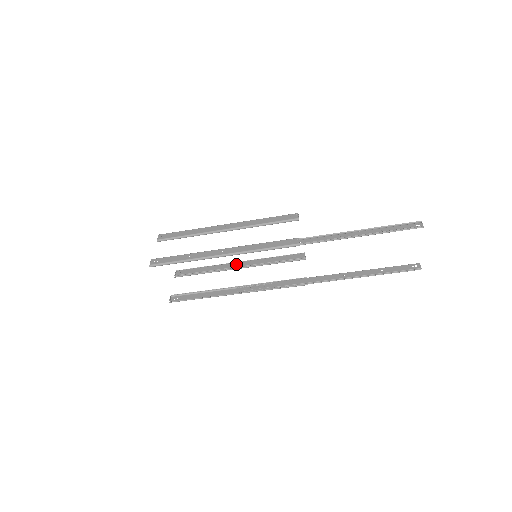
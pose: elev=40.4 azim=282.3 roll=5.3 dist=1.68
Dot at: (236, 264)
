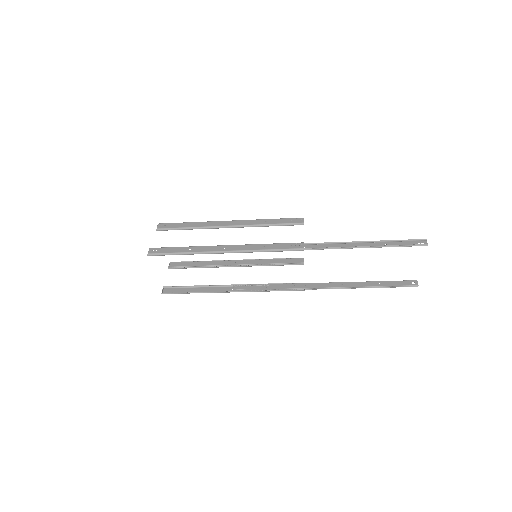
Dot at: (233, 262)
